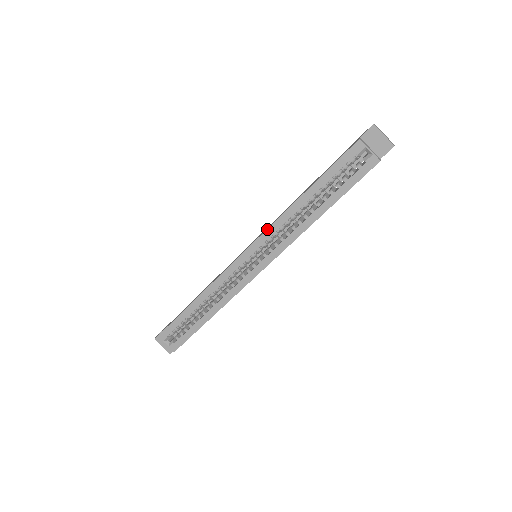
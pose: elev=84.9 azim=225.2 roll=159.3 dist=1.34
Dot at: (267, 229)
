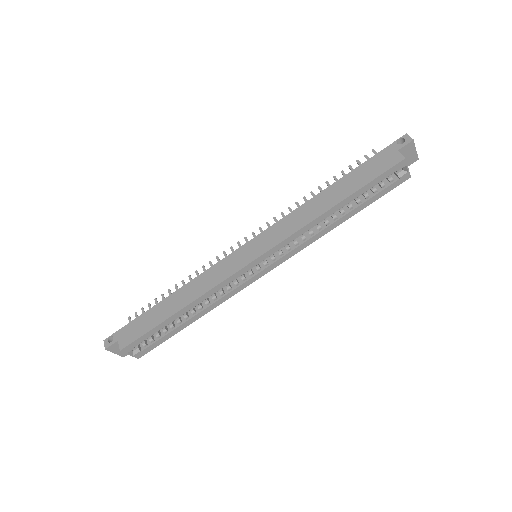
Dot at: (288, 238)
